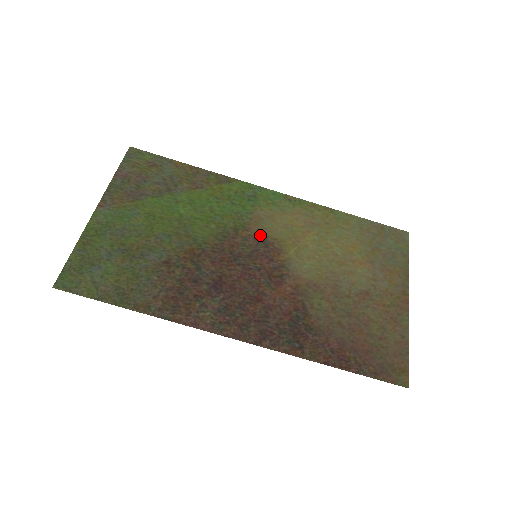
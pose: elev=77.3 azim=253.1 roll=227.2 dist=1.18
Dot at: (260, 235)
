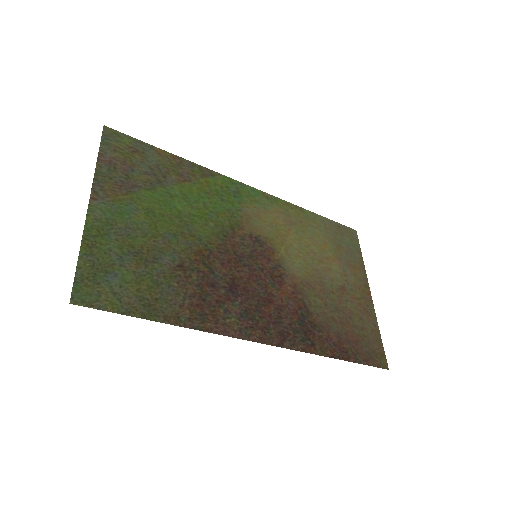
Dot at: (254, 234)
